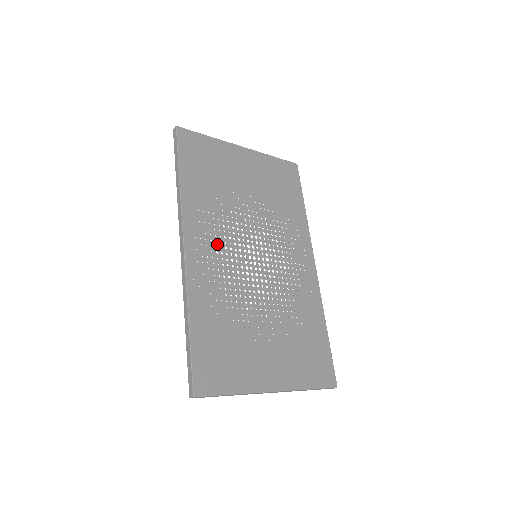
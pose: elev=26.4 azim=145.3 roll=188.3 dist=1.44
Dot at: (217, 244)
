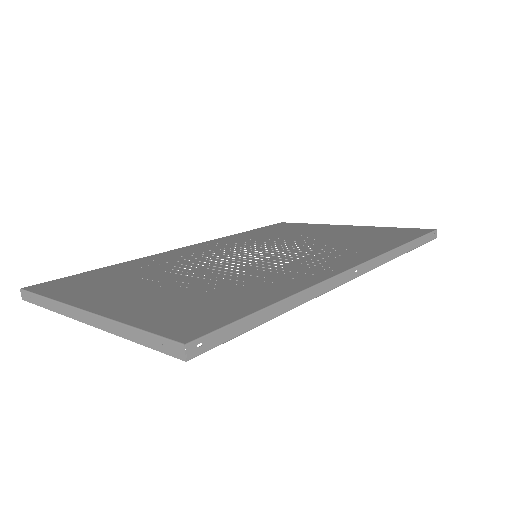
Dot at: (219, 249)
